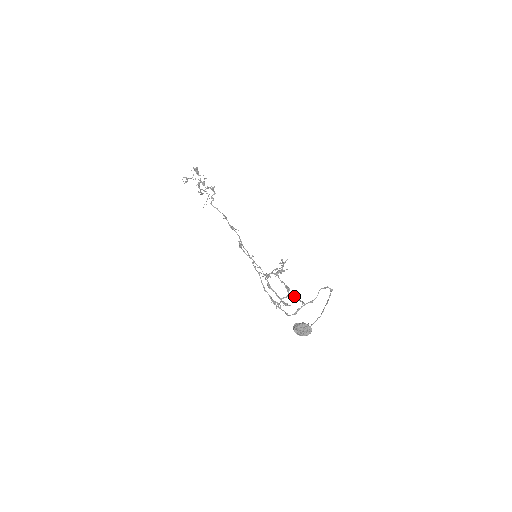
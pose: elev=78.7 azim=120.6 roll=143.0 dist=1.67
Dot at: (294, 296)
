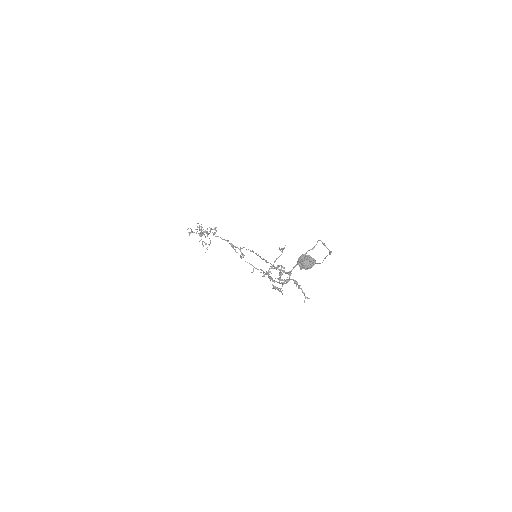
Dot at: occluded
